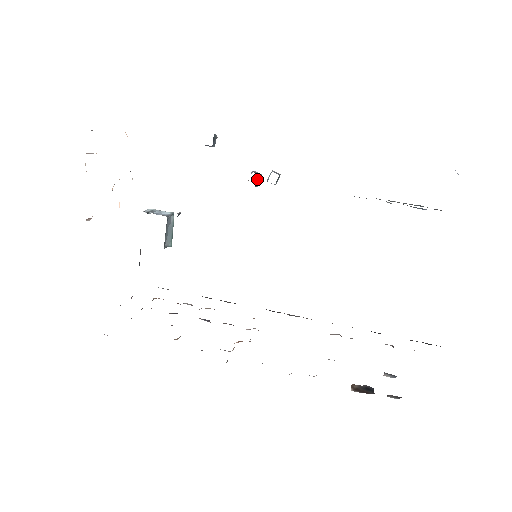
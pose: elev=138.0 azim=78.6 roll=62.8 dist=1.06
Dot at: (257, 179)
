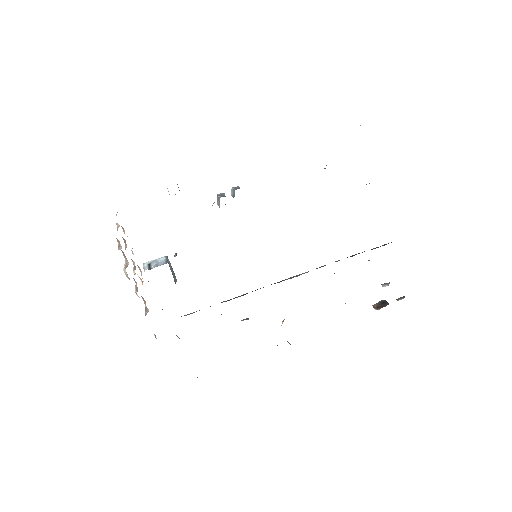
Dot at: occluded
